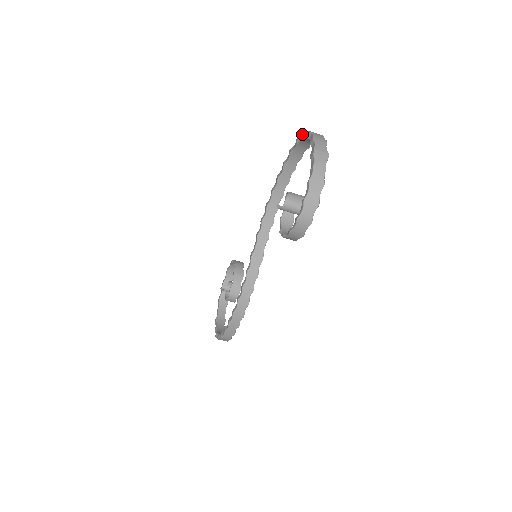
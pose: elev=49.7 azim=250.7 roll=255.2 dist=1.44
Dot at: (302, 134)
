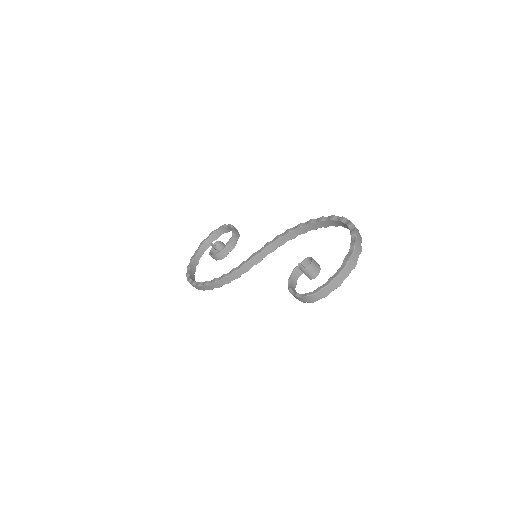
Dot at: (349, 222)
